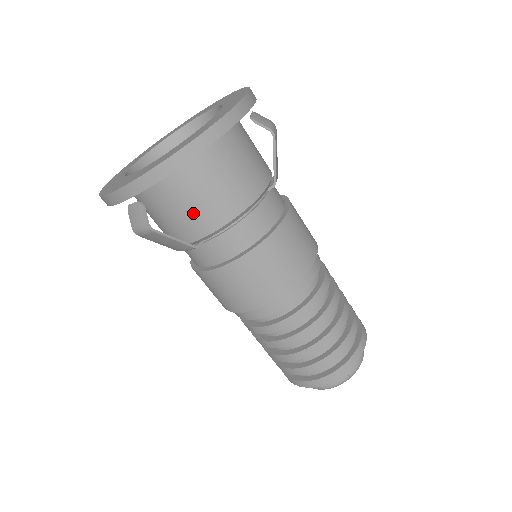
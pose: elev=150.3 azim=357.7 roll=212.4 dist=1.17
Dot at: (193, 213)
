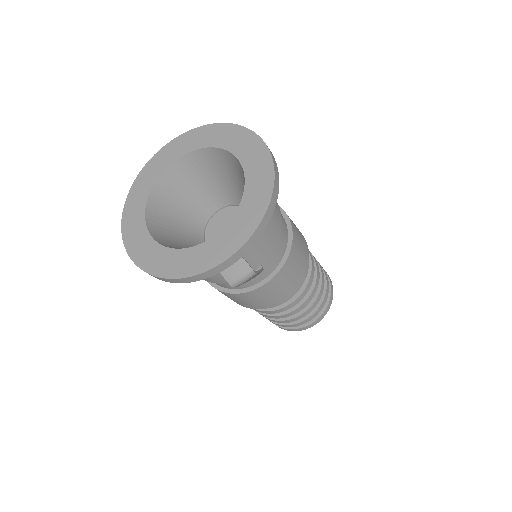
Dot at: (262, 242)
